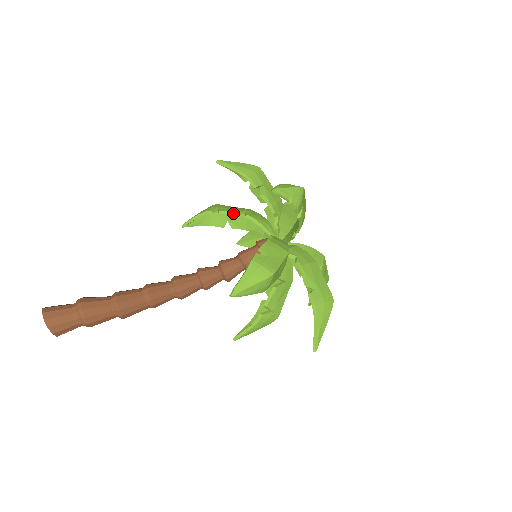
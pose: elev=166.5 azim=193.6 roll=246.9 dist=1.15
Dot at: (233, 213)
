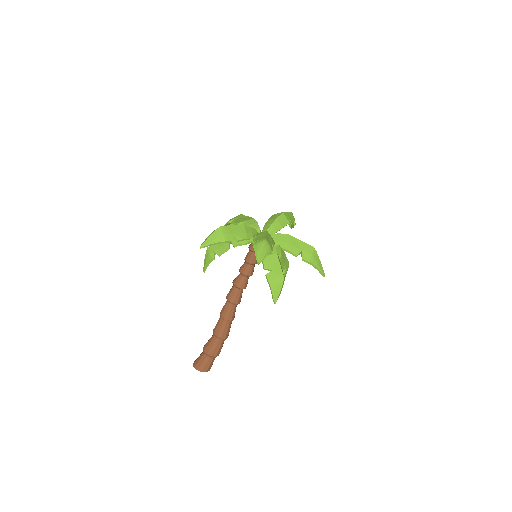
Dot at: (226, 251)
